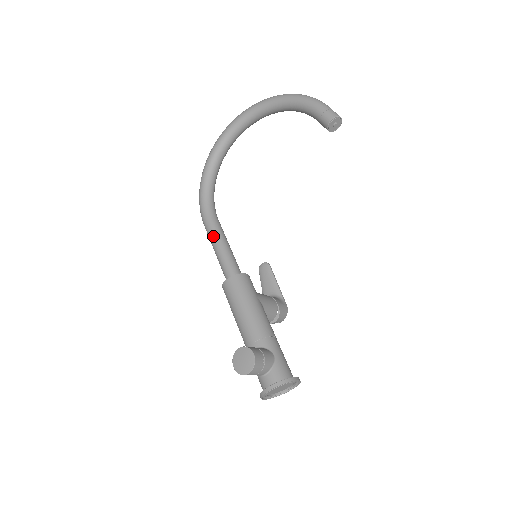
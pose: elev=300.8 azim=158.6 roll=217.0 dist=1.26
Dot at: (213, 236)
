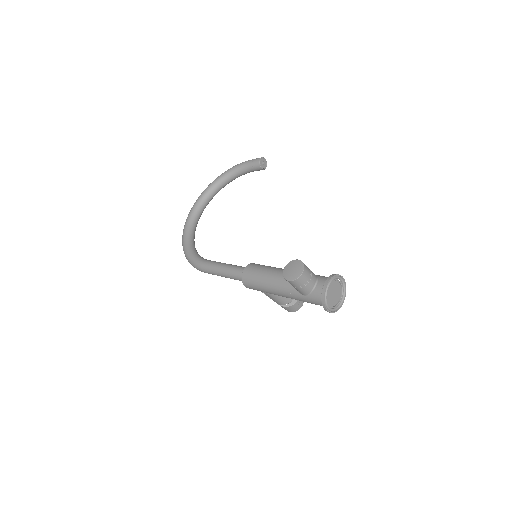
Dot at: (215, 265)
